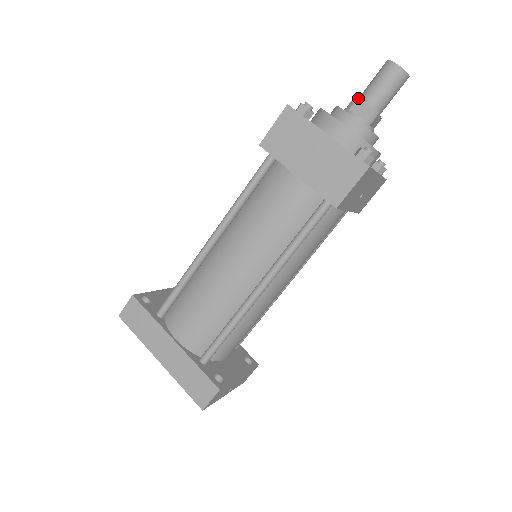
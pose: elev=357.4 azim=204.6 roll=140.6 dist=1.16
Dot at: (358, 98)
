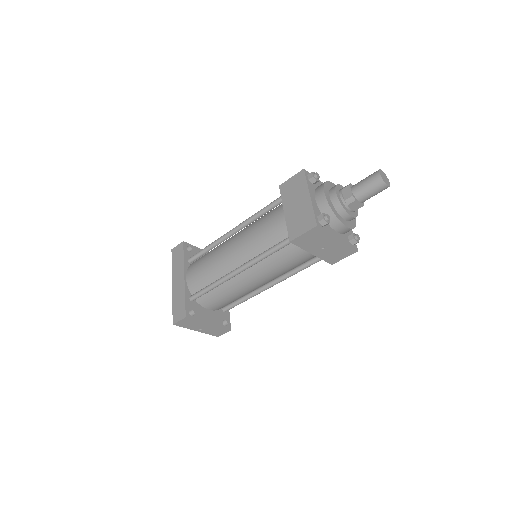
Dot at: (349, 185)
